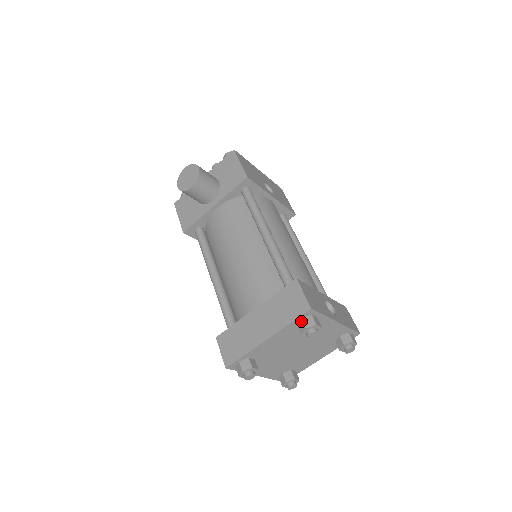
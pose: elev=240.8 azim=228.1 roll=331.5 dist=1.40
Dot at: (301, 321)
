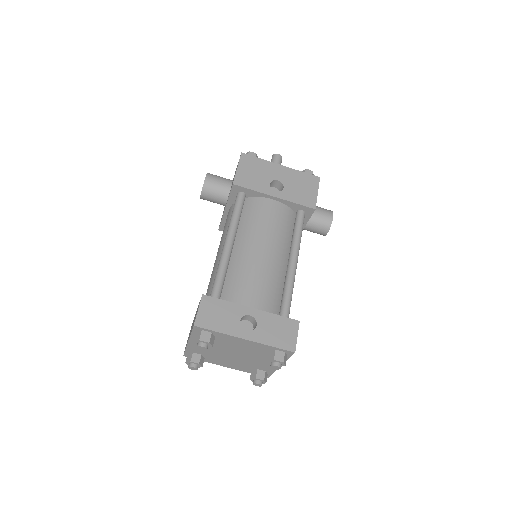
Dot at: (196, 334)
